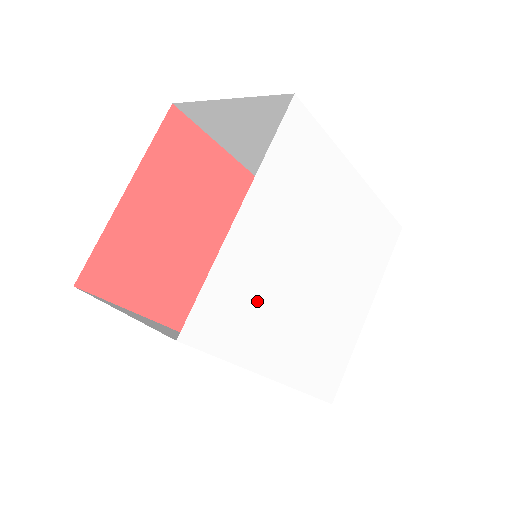
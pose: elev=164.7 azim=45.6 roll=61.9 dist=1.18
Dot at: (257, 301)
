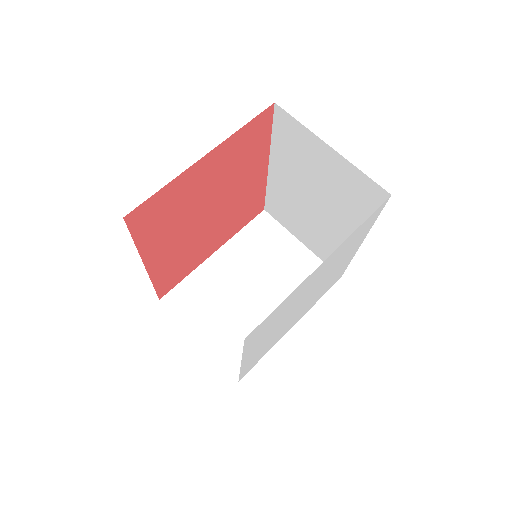
Dot at: (279, 317)
